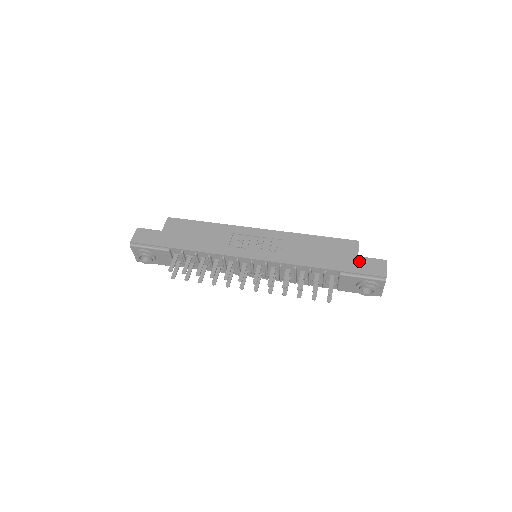
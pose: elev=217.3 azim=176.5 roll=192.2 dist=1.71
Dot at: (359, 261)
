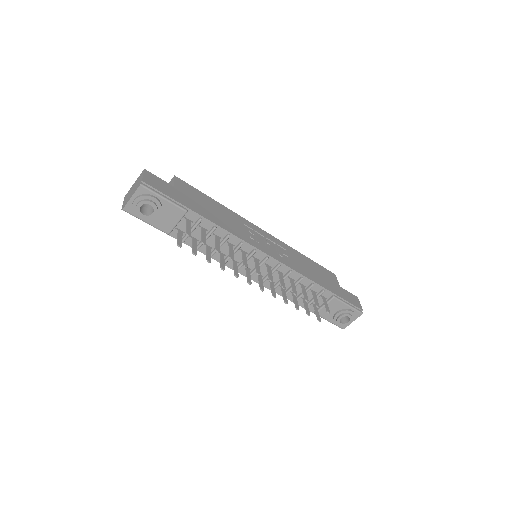
Dot at: (343, 291)
